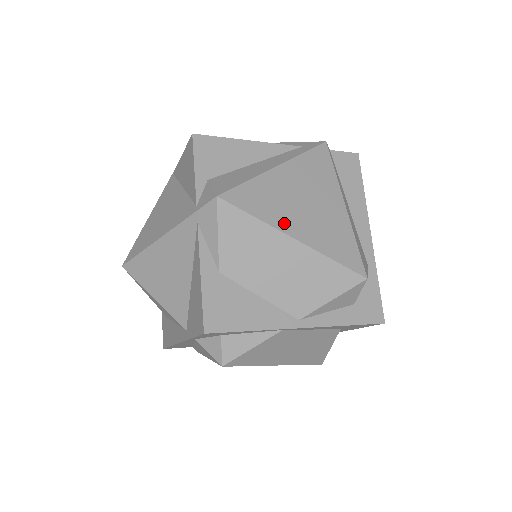
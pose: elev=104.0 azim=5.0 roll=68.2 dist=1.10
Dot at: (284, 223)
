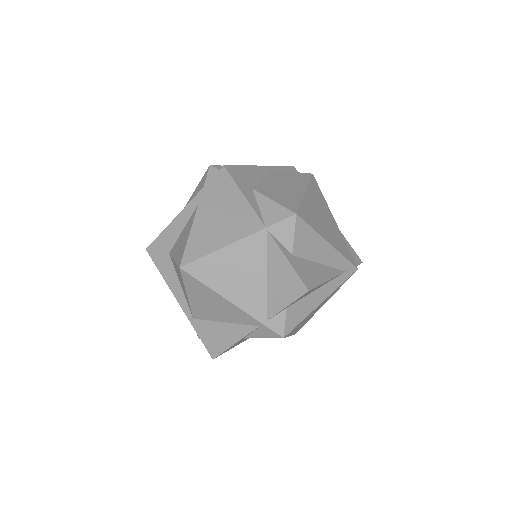
Dot at: (294, 331)
